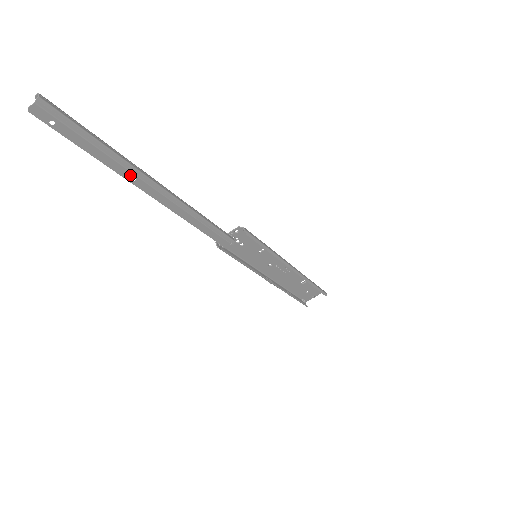
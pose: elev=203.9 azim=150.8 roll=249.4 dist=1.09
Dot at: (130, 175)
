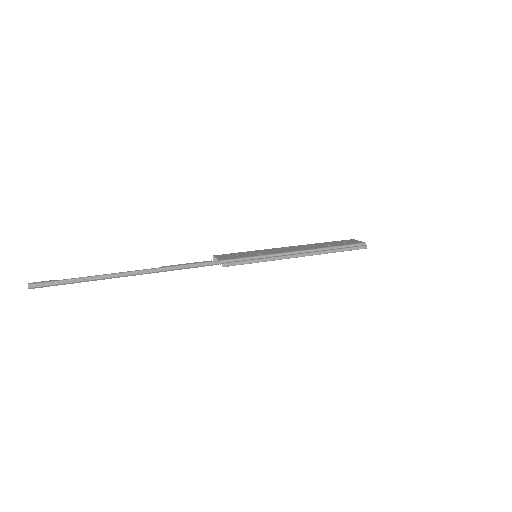
Dot at: (108, 278)
